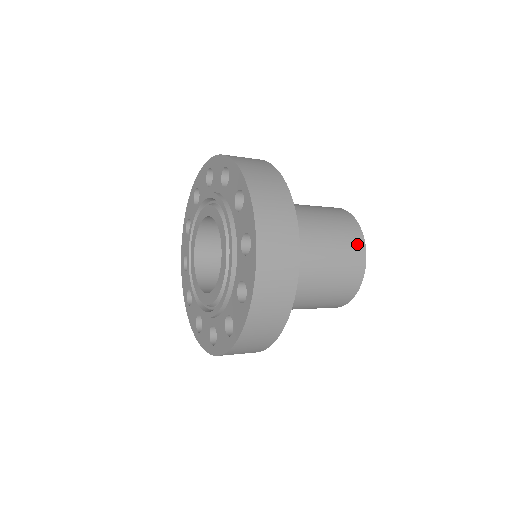
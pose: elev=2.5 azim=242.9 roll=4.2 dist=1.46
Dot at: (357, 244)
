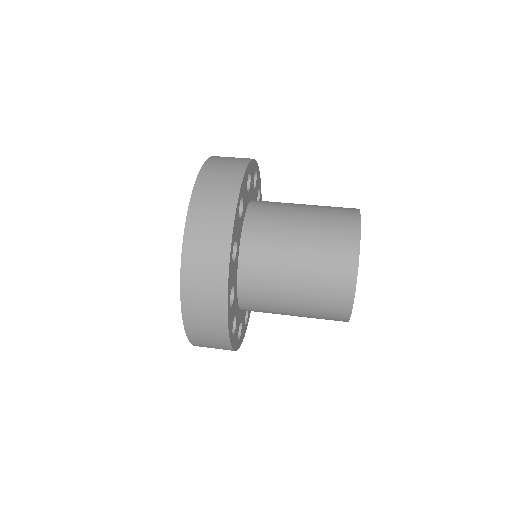
Dot at: occluded
